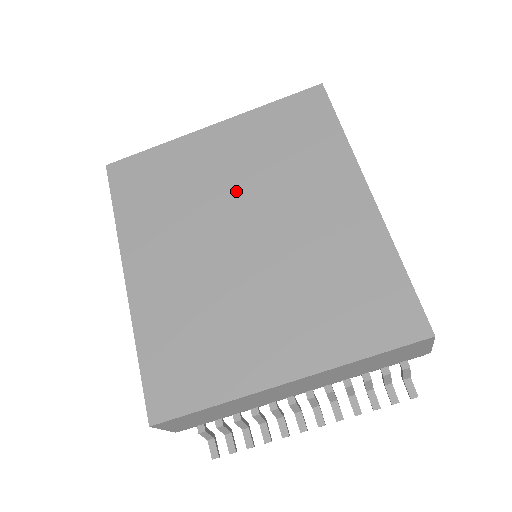
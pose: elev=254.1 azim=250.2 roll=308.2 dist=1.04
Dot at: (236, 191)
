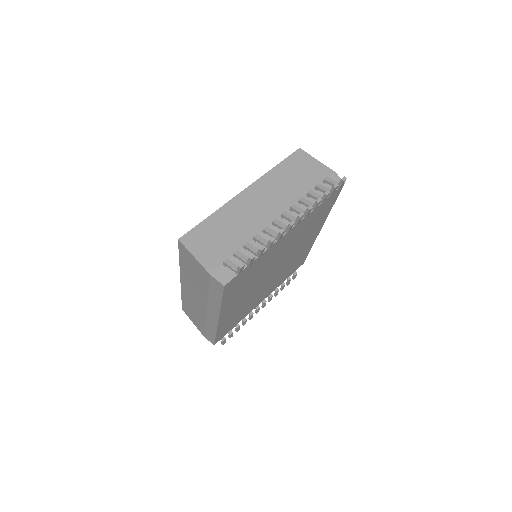
Dot at: occluded
